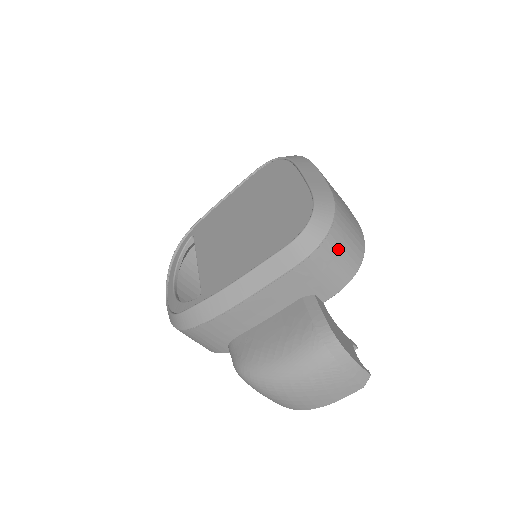
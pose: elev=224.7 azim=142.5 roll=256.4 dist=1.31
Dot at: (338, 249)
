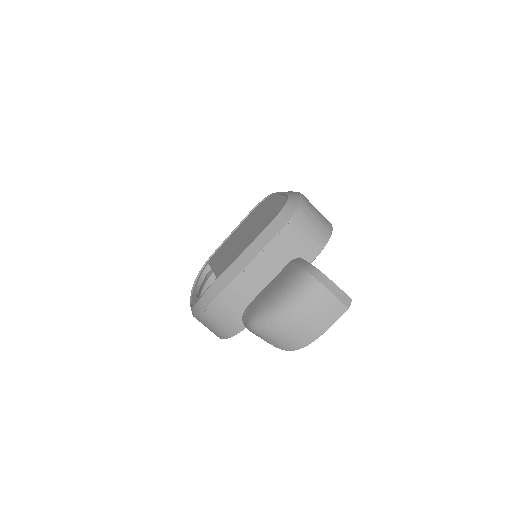
Dot at: (310, 220)
